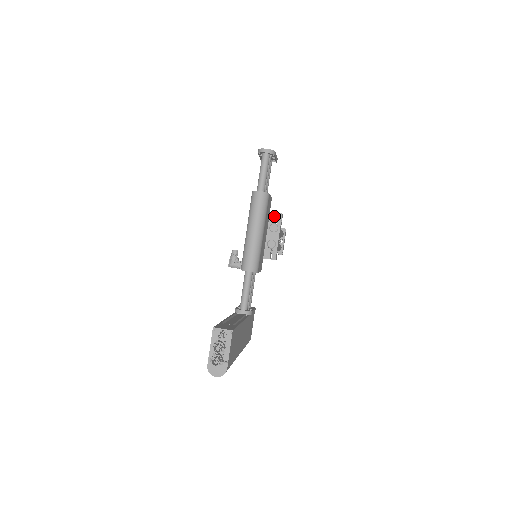
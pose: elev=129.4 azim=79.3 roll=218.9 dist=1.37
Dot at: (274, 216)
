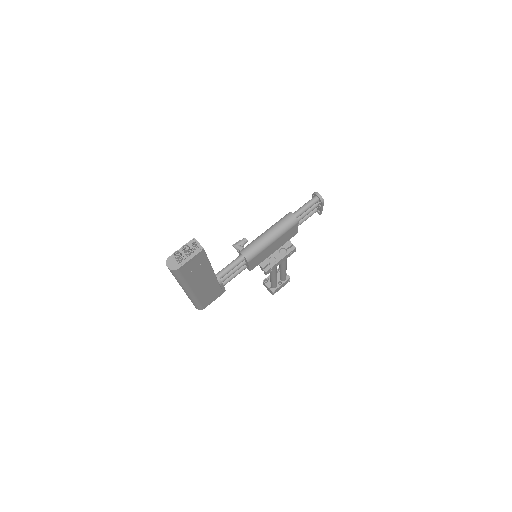
Dot at: (289, 245)
